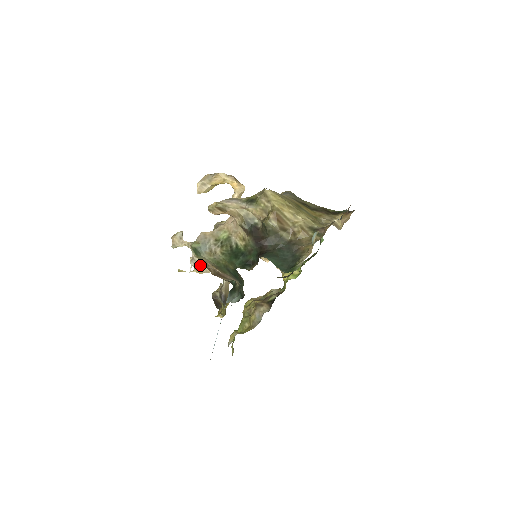
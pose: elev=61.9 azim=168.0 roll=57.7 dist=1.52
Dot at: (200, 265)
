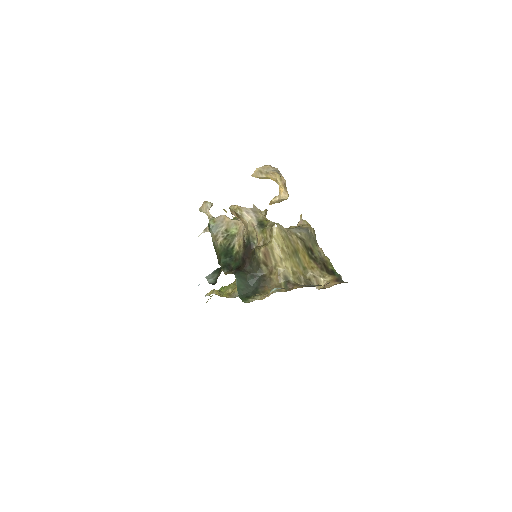
Dot at: occluded
